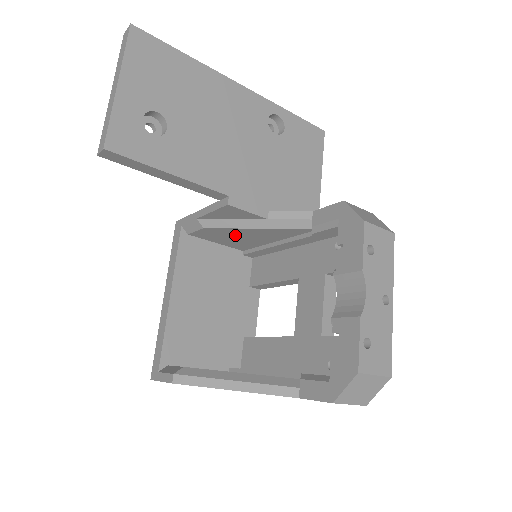
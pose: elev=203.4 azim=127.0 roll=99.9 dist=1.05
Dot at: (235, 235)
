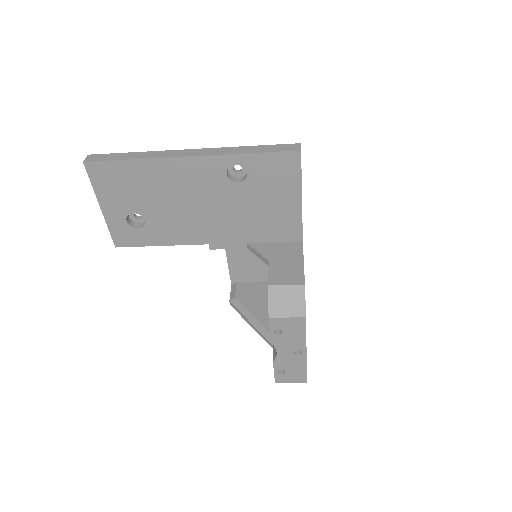
Dot at: occluded
